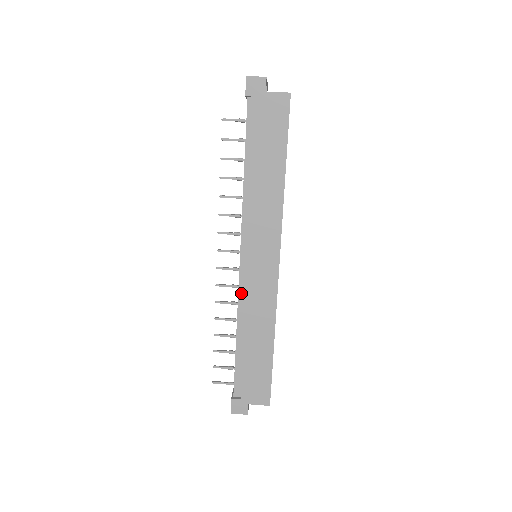
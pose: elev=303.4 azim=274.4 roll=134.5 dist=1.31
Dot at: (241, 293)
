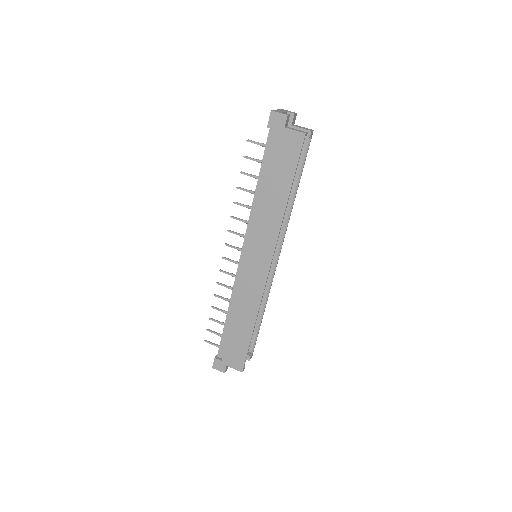
Dot at: (236, 283)
